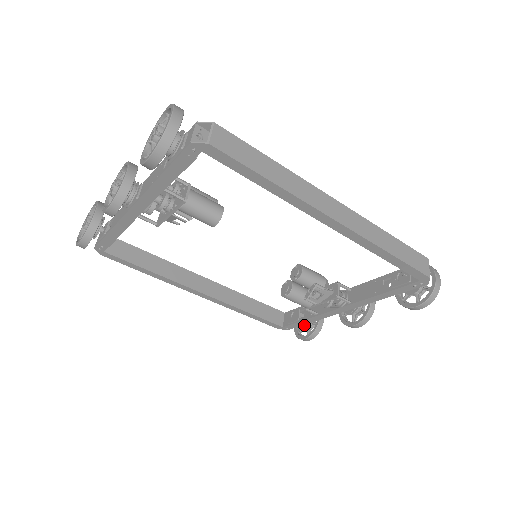
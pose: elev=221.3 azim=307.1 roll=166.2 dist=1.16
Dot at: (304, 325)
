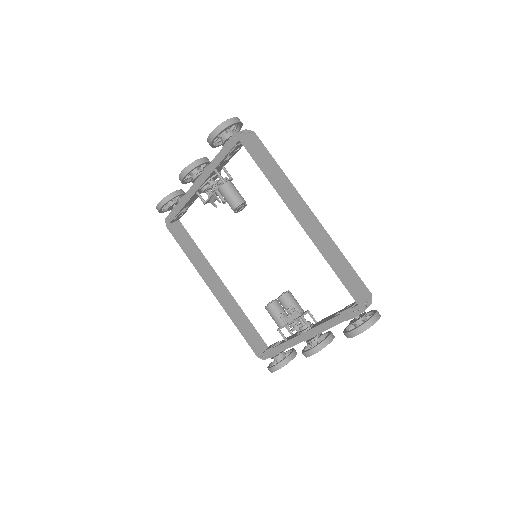
Dot at: (276, 356)
